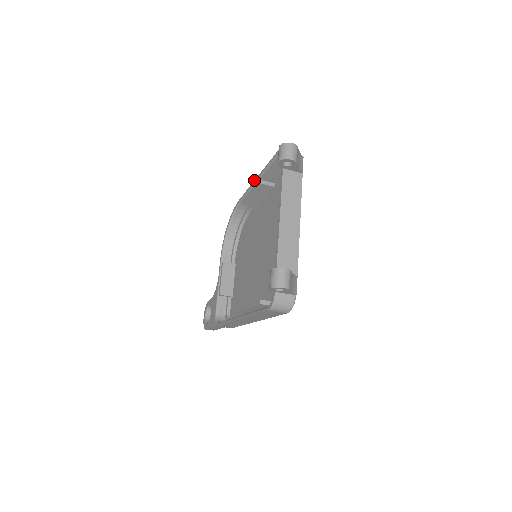
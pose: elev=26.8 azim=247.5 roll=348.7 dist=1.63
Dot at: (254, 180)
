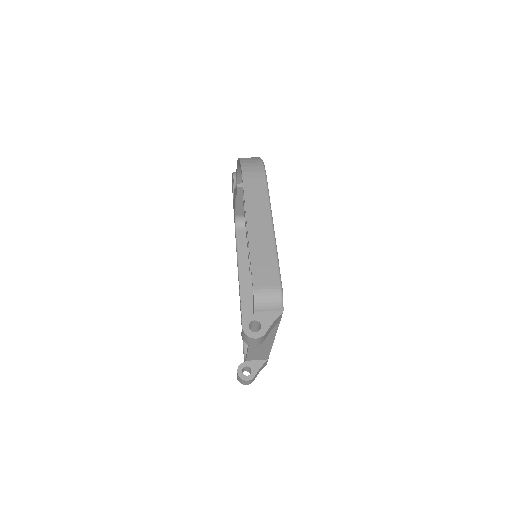
Dot at: (246, 221)
